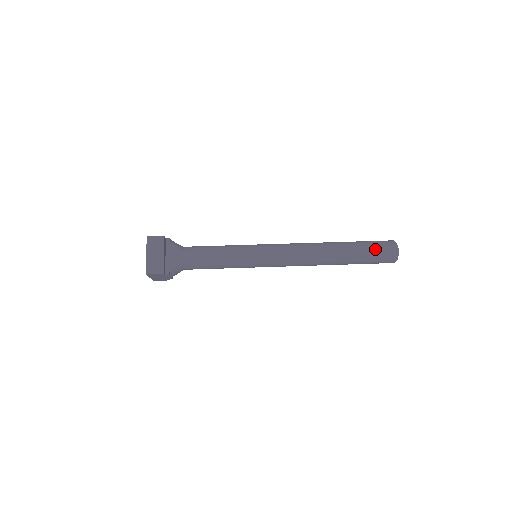
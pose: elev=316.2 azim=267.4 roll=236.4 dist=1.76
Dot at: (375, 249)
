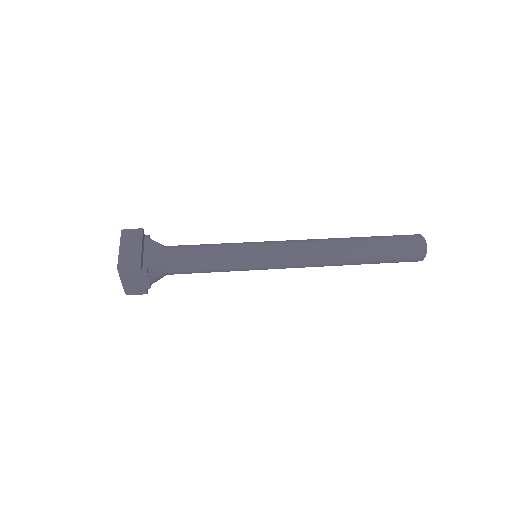
Dot at: (398, 239)
